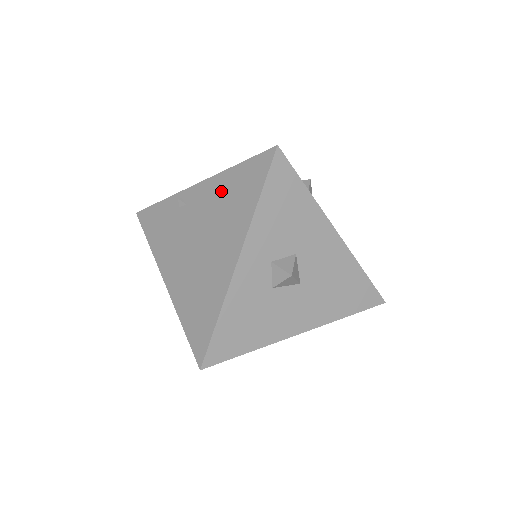
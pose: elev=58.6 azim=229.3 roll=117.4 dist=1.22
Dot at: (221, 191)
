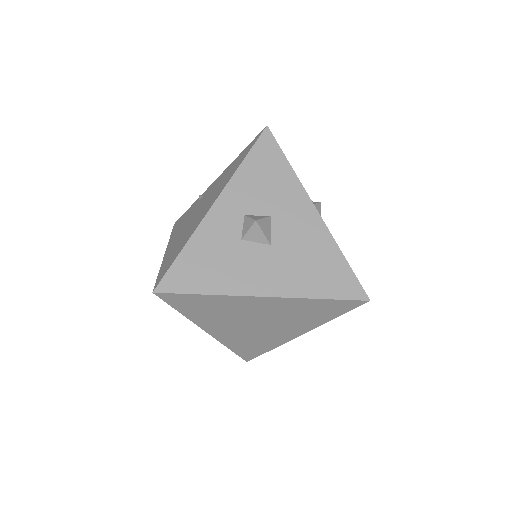
Dot at: (225, 173)
